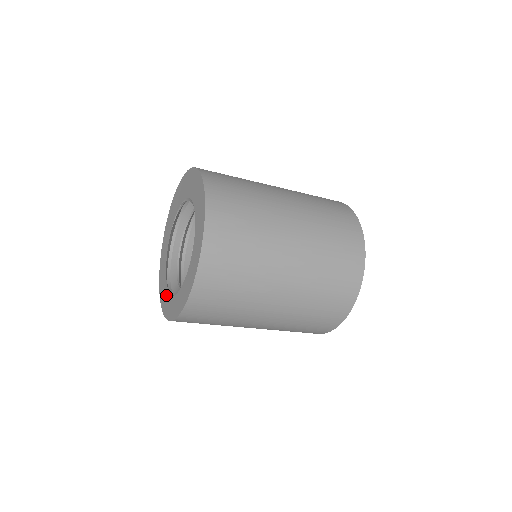
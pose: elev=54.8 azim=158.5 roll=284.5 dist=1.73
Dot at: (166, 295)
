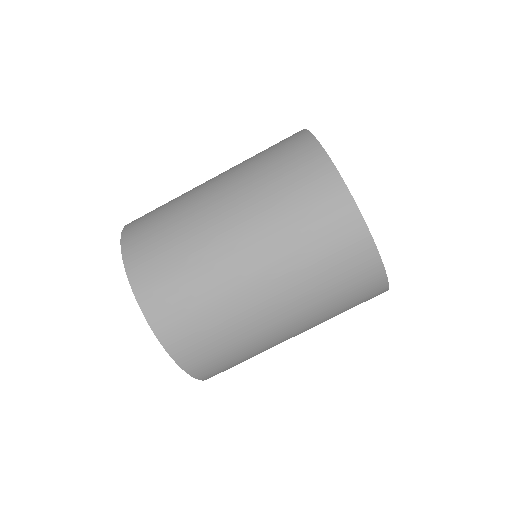
Dot at: occluded
